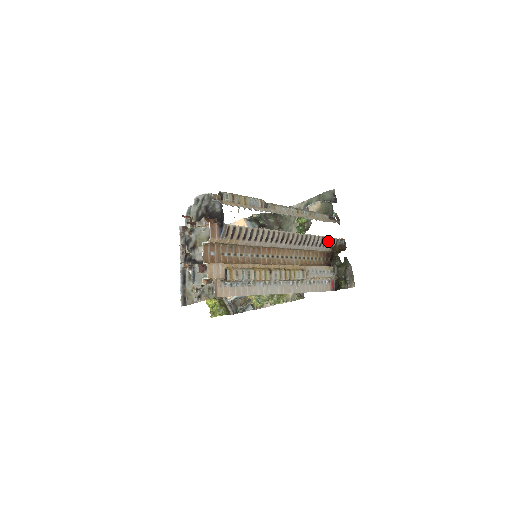
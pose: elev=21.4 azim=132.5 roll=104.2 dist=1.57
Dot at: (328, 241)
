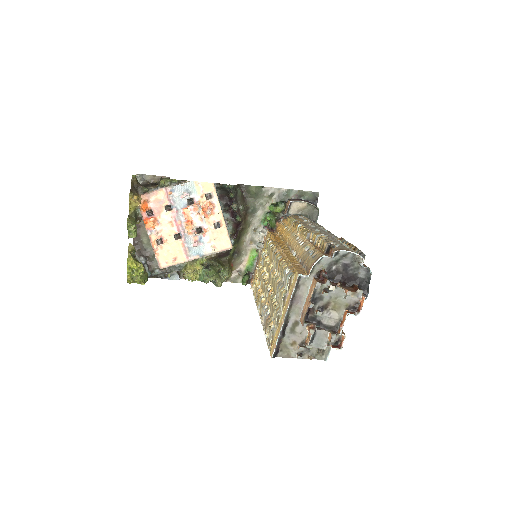
Dot at: occluded
